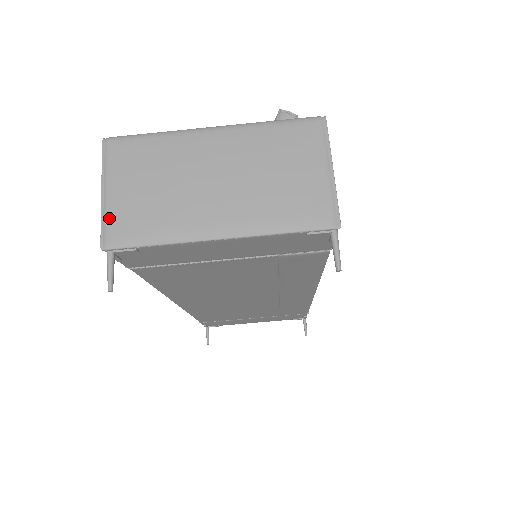
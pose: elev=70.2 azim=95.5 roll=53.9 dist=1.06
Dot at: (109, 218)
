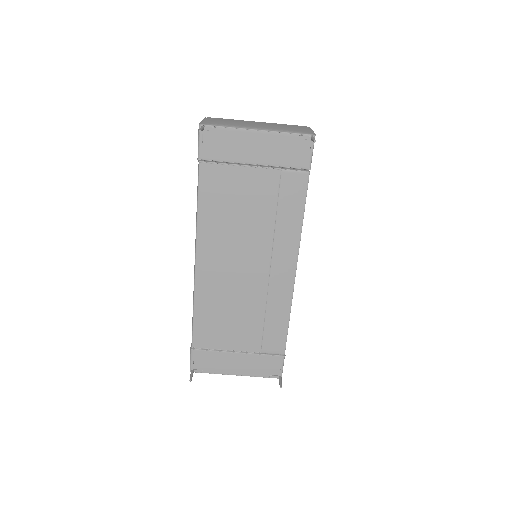
Dot at: (205, 122)
